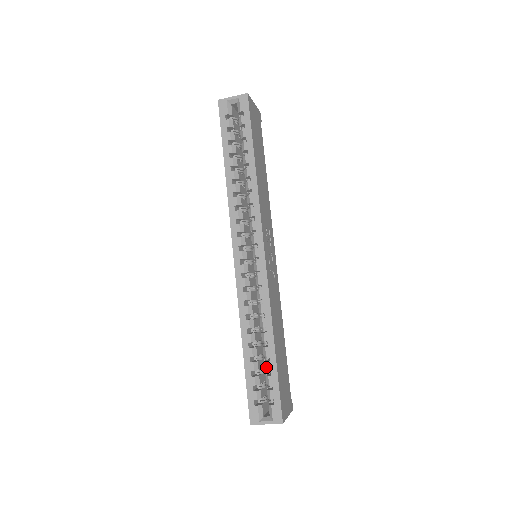
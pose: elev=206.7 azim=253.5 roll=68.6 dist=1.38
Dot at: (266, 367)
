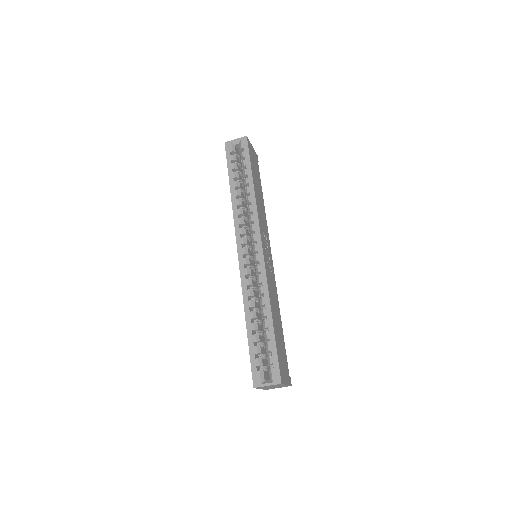
Dot at: (266, 337)
